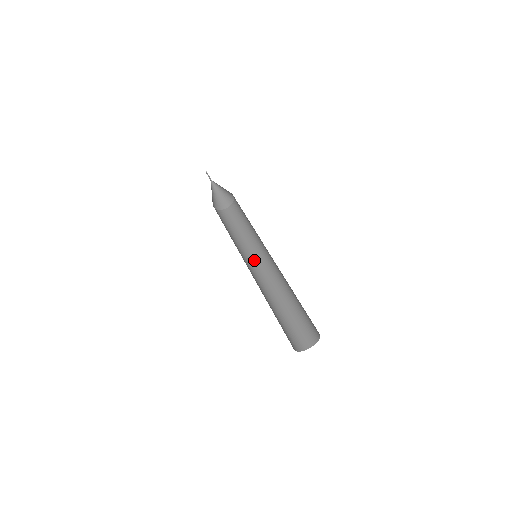
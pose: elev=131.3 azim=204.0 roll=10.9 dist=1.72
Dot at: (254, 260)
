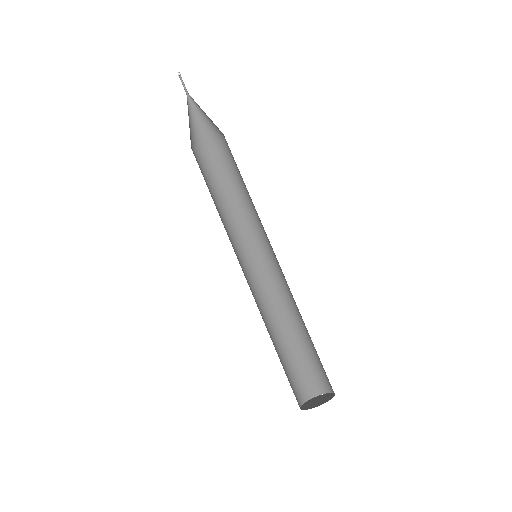
Dot at: (260, 247)
